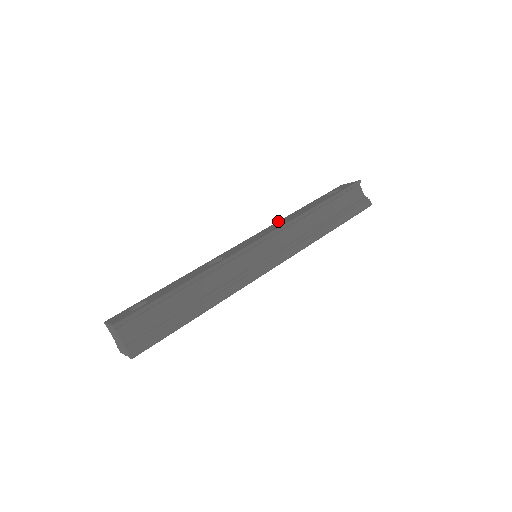
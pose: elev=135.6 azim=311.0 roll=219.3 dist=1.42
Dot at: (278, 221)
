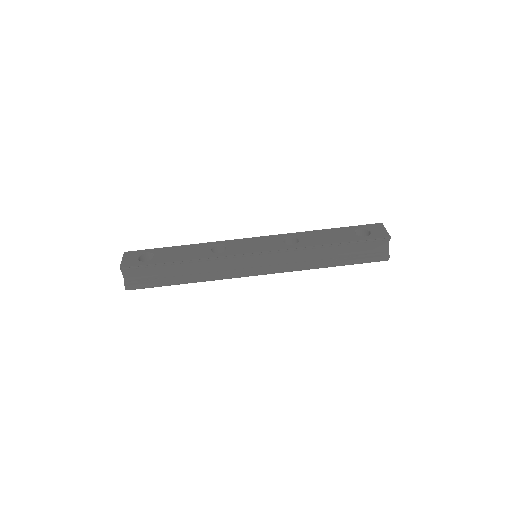
Dot at: (296, 232)
